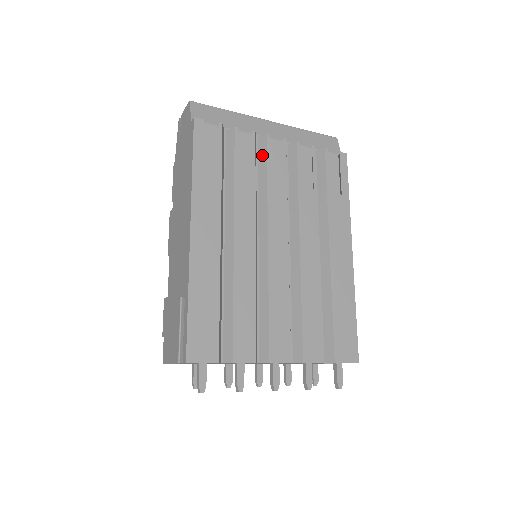
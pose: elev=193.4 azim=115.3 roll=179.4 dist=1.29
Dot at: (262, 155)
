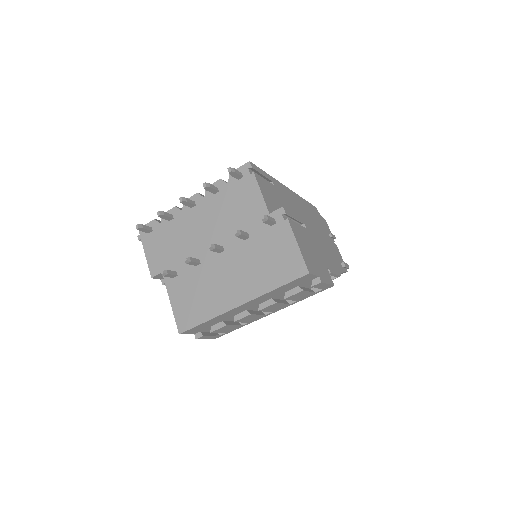
Dot at: occluded
